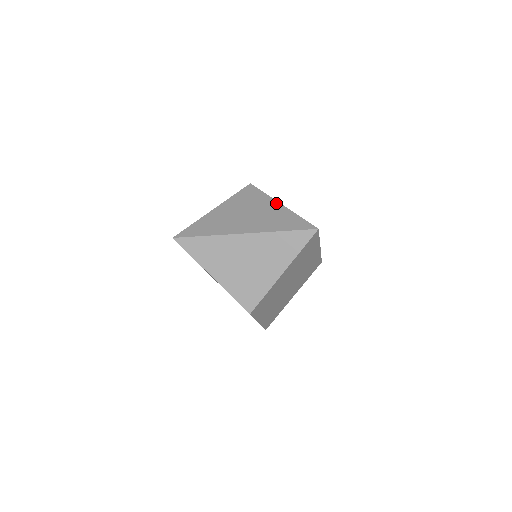
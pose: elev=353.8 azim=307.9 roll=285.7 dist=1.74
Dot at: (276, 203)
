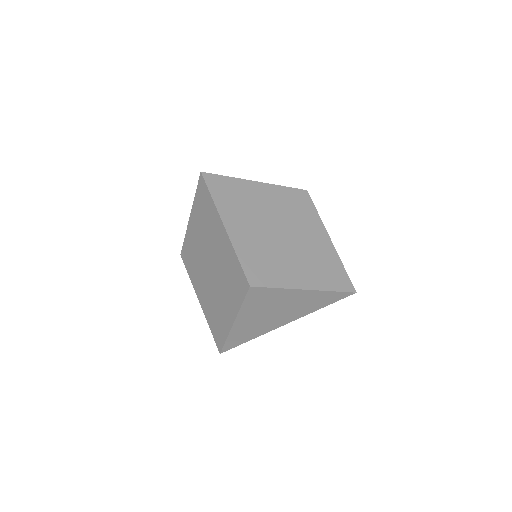
Dot at: (299, 292)
